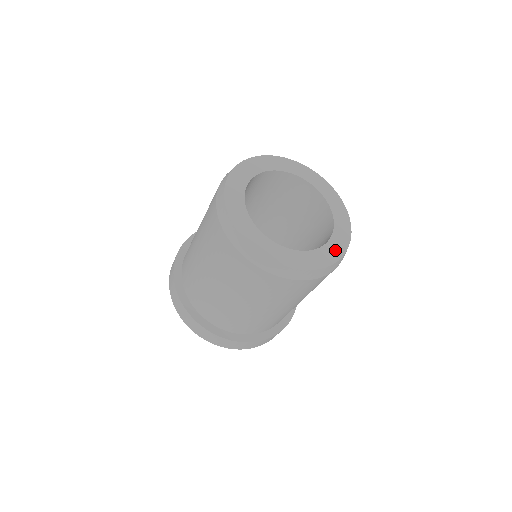
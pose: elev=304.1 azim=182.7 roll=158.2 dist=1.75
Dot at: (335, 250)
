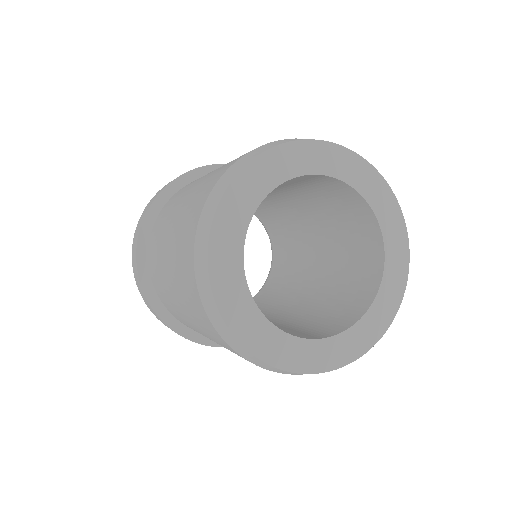
Dot at: (398, 250)
